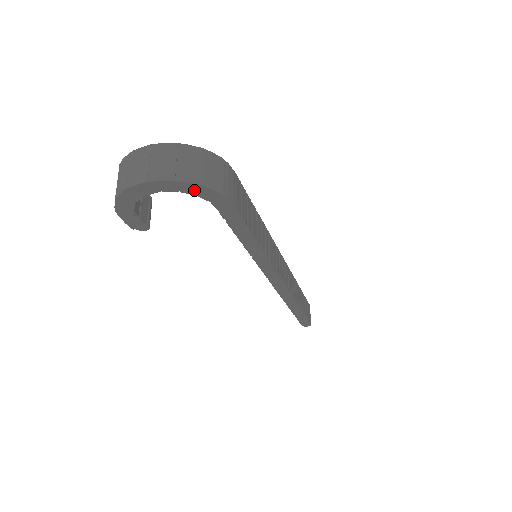
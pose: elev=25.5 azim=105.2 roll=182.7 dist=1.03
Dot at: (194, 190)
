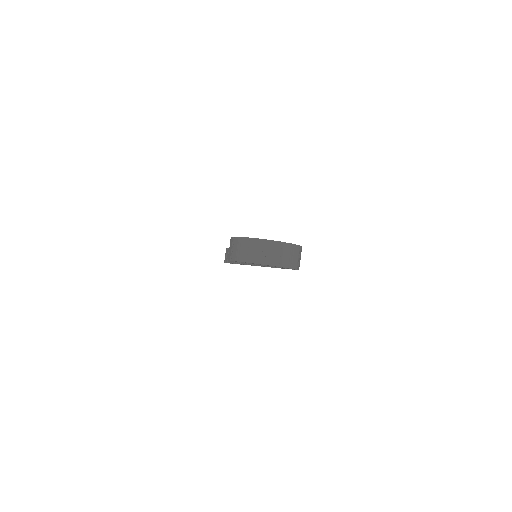
Dot at: occluded
